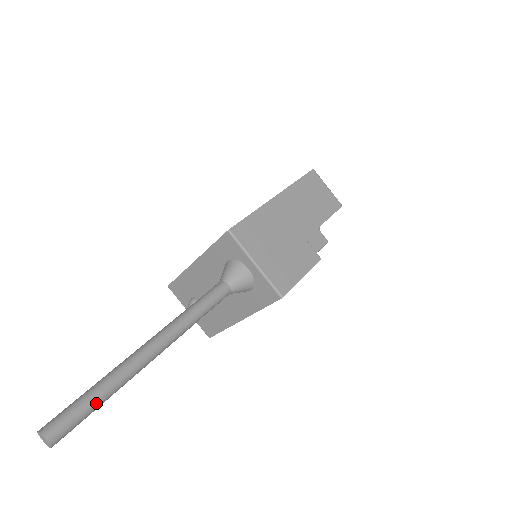
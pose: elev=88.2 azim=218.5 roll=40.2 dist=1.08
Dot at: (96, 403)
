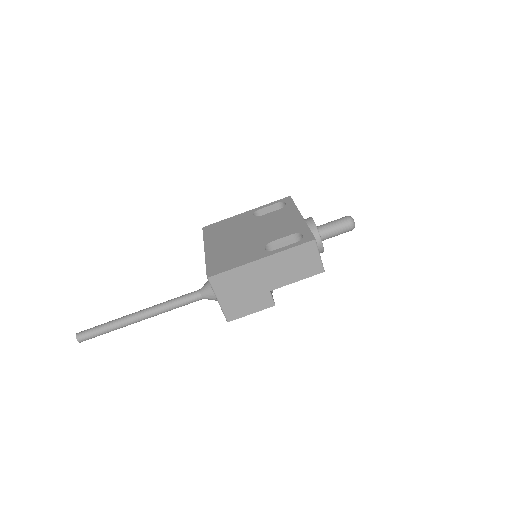
Dot at: (104, 333)
